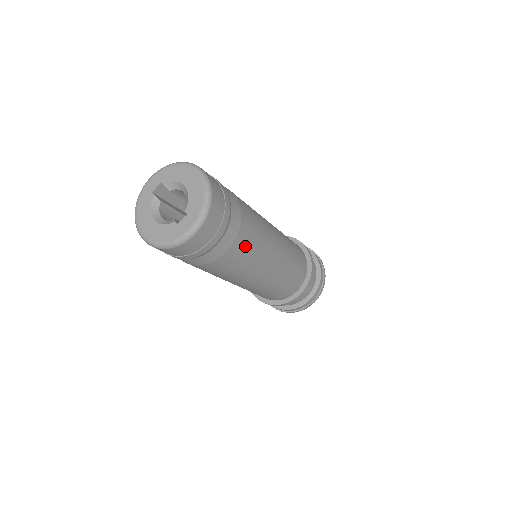
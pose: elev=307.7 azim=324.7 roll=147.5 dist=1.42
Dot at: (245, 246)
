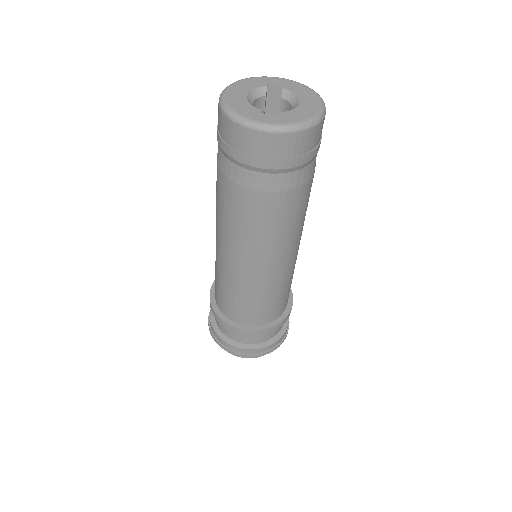
Dot at: (275, 212)
